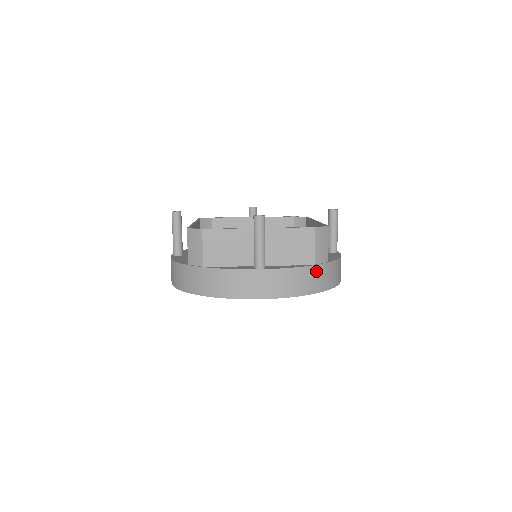
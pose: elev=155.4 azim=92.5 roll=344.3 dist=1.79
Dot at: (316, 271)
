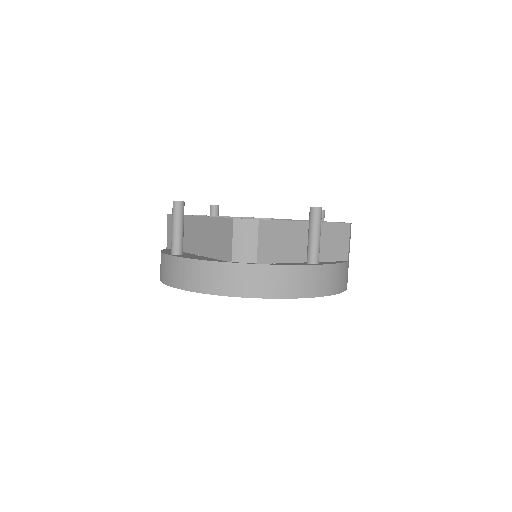
Dot at: (347, 267)
